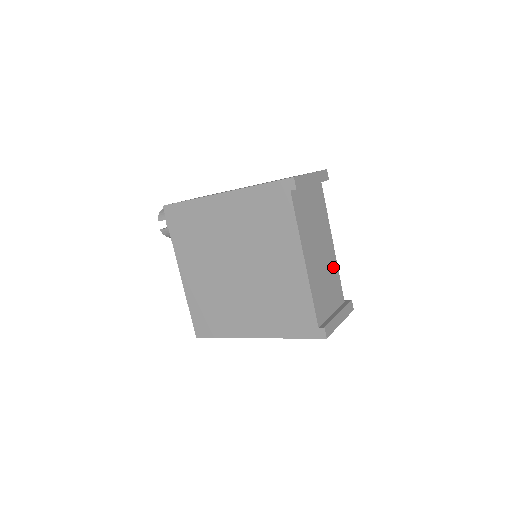
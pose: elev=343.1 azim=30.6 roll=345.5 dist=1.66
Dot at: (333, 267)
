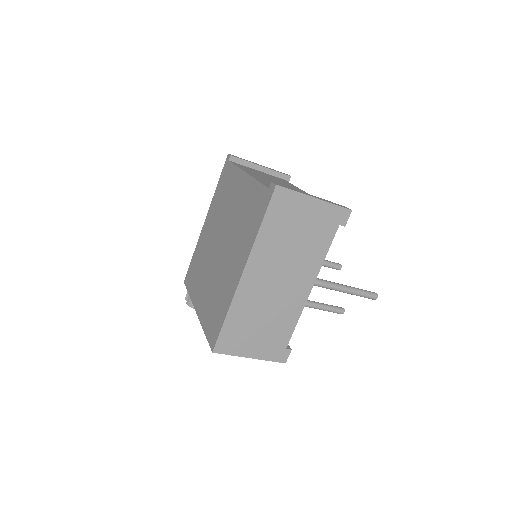
Dot at: occluded
